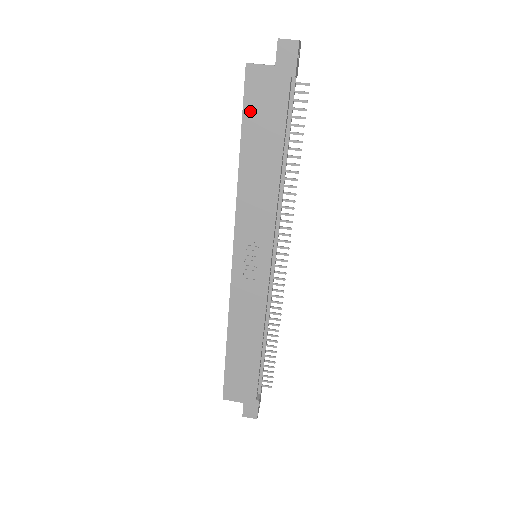
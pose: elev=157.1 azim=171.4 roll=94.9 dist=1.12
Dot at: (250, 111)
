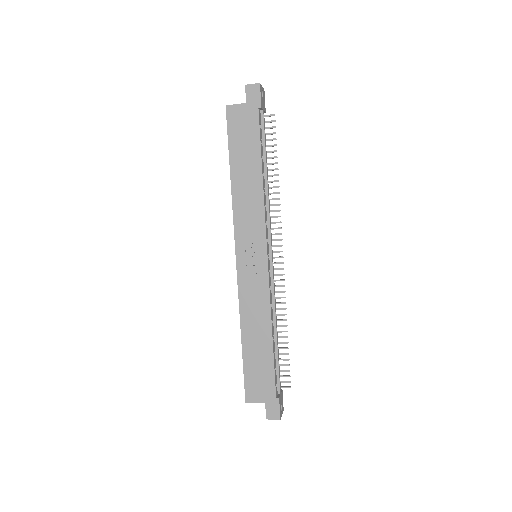
Dot at: (233, 138)
